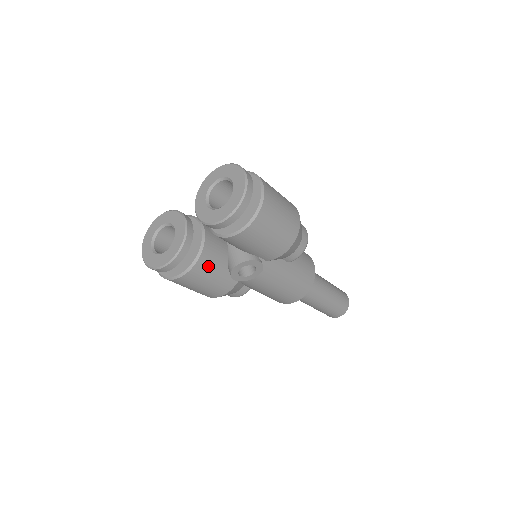
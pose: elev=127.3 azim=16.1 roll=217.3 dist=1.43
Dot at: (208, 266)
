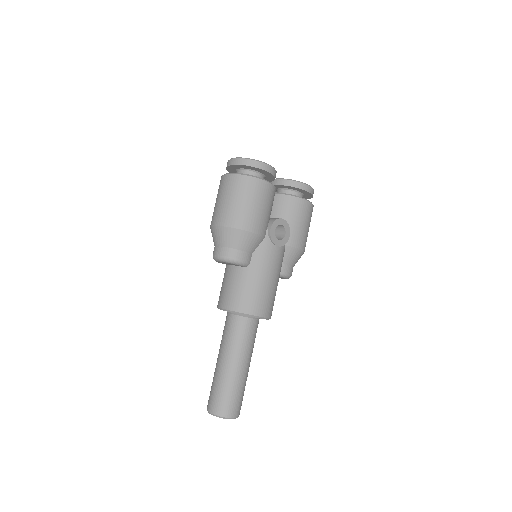
Dot at: (272, 199)
